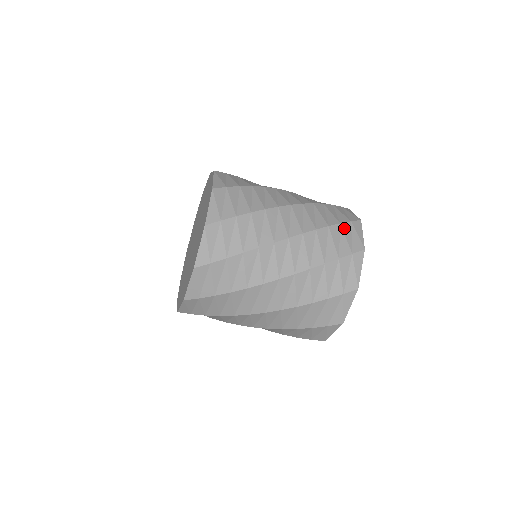
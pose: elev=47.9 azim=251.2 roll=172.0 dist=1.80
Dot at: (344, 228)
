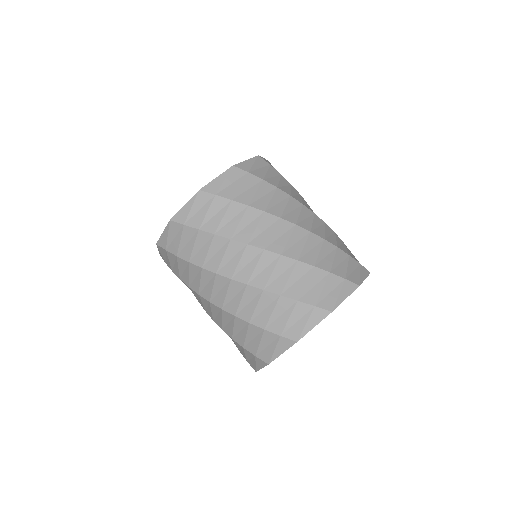
Dot at: occluded
